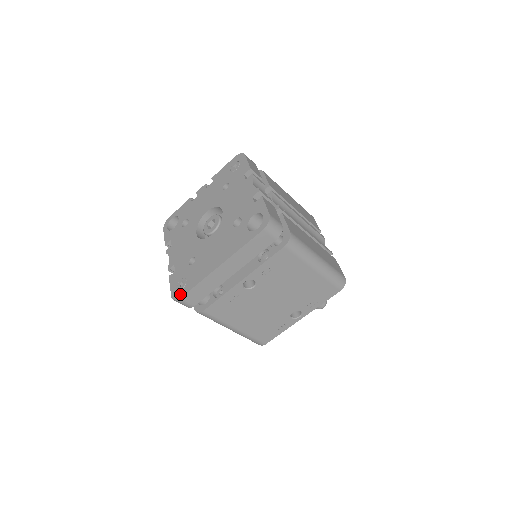
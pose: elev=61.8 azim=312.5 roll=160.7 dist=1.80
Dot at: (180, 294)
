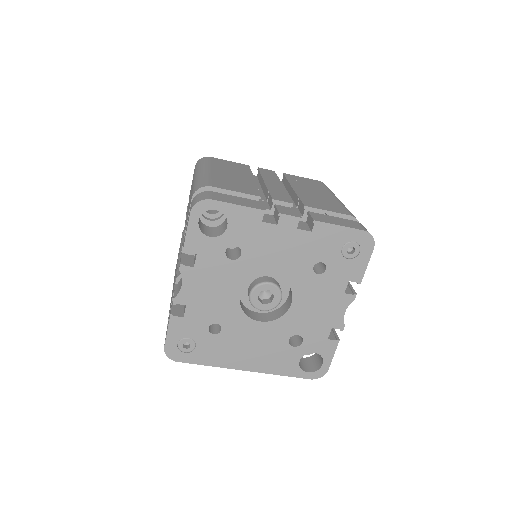
Dot at: (179, 357)
